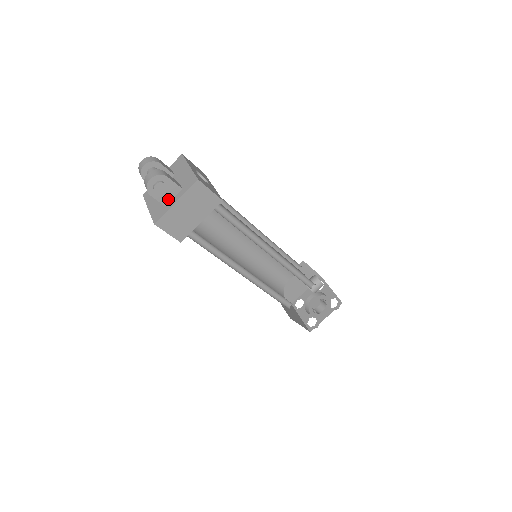
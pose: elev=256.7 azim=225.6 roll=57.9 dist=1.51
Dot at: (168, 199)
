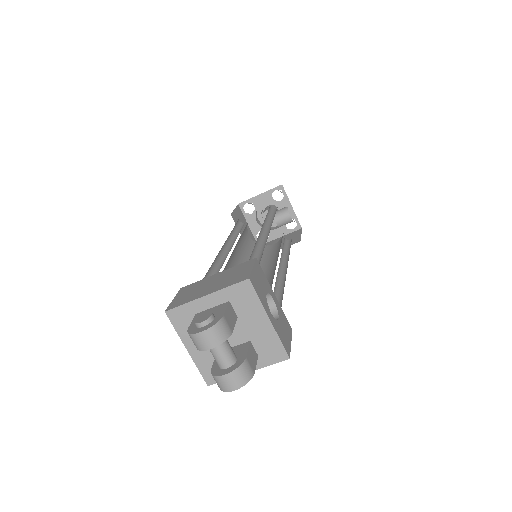
Dot at: occluded
